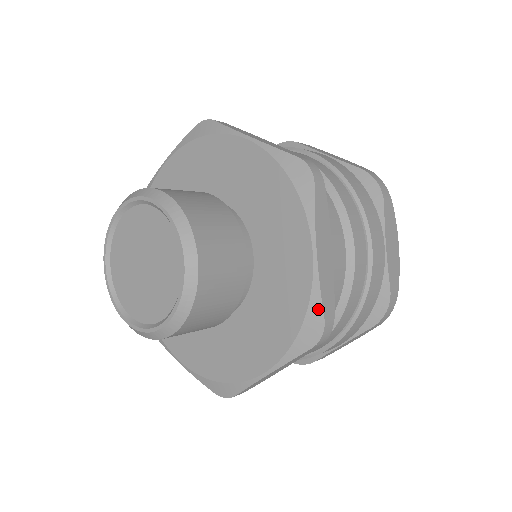
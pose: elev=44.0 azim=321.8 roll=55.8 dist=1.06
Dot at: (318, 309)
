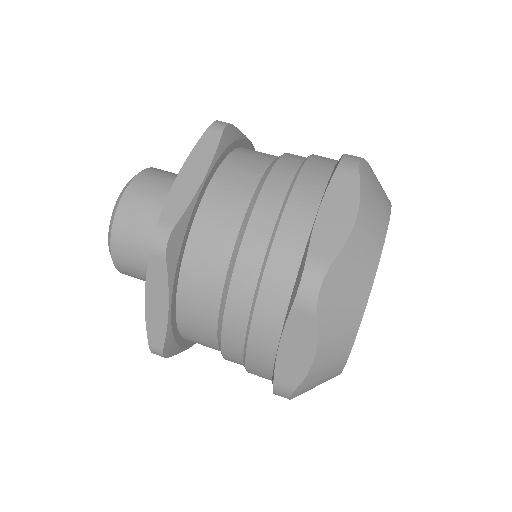
Dot at: (148, 335)
